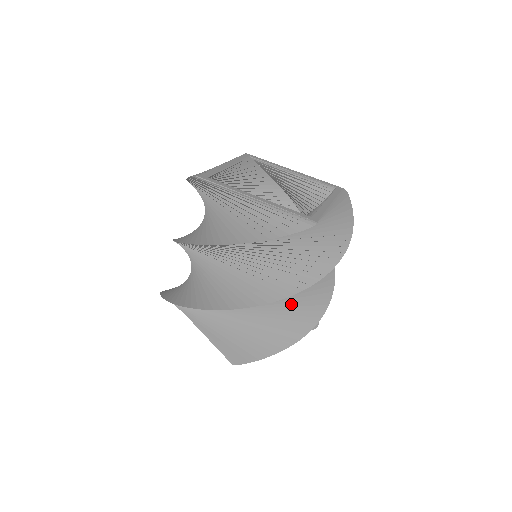
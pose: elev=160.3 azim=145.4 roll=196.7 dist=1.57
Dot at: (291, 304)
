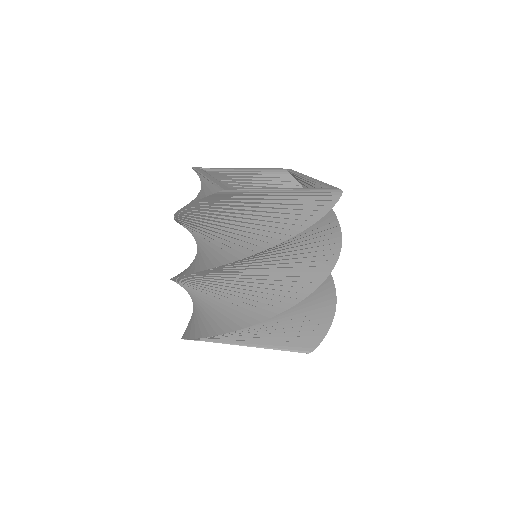
Dot at: (245, 295)
